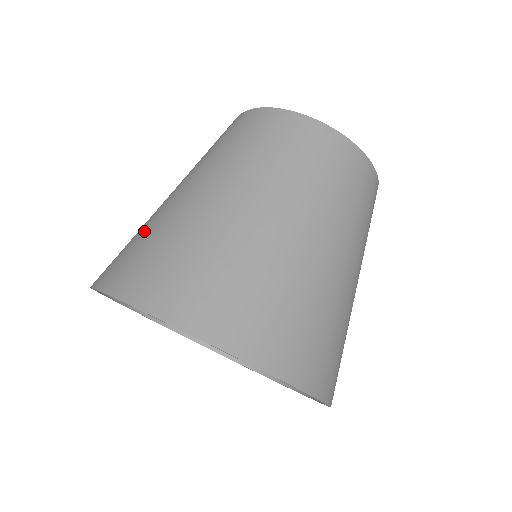
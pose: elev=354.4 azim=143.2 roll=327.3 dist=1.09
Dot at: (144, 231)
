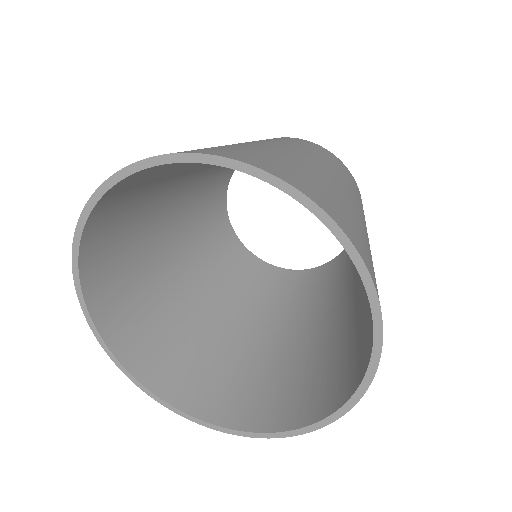
Dot at: (211, 147)
